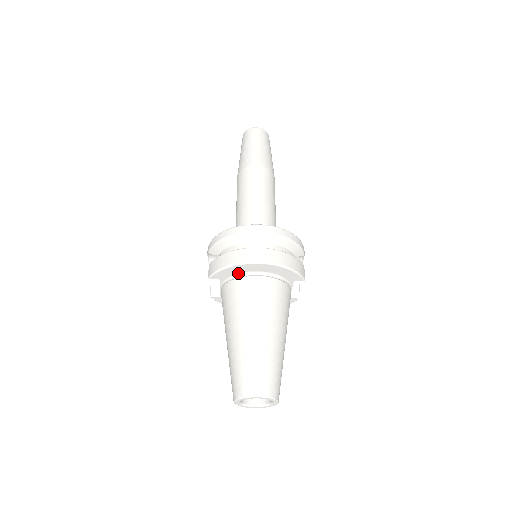
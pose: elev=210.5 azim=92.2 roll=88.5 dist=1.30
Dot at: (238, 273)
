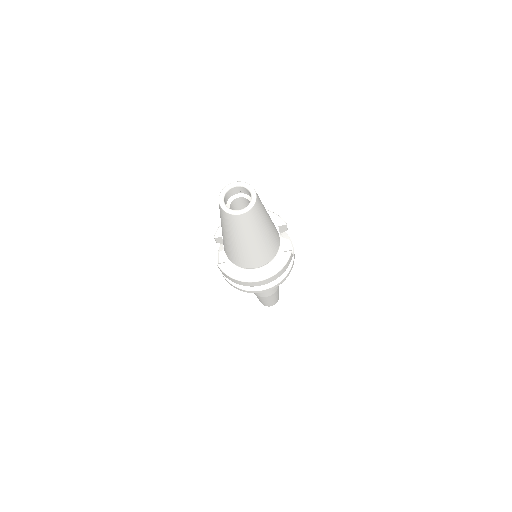
Dot at: occluded
